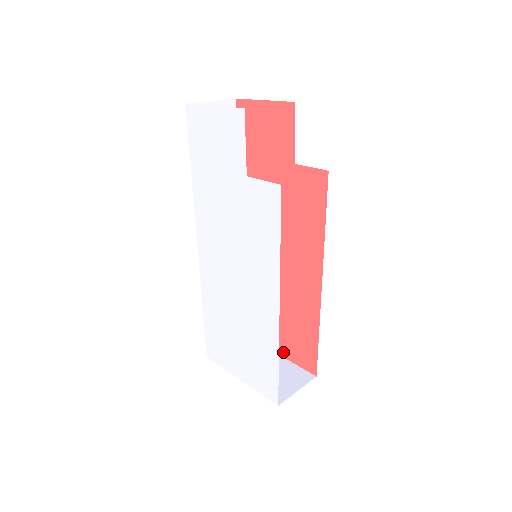
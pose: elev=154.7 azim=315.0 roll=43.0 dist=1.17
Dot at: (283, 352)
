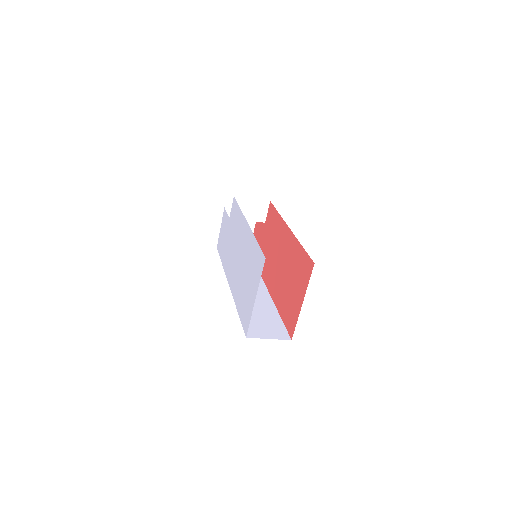
Dot at: (302, 295)
